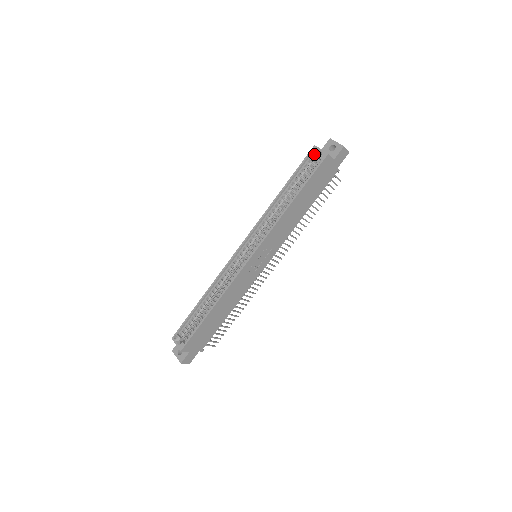
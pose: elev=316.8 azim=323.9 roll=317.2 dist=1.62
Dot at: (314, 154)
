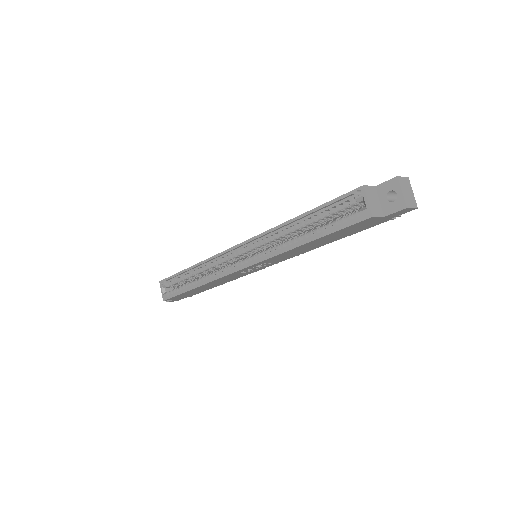
Dot at: (356, 199)
